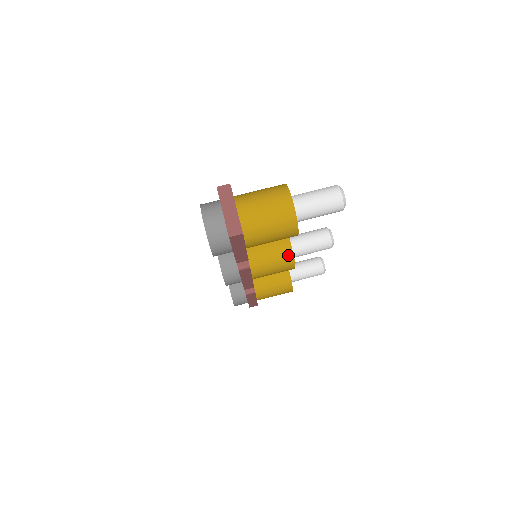
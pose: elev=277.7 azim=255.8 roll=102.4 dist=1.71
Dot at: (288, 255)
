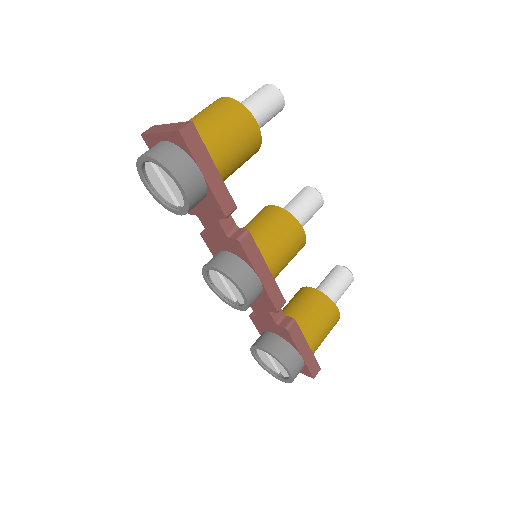
Dot at: (283, 216)
